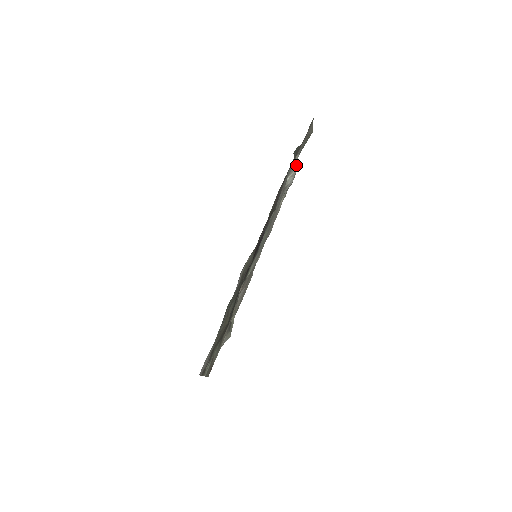
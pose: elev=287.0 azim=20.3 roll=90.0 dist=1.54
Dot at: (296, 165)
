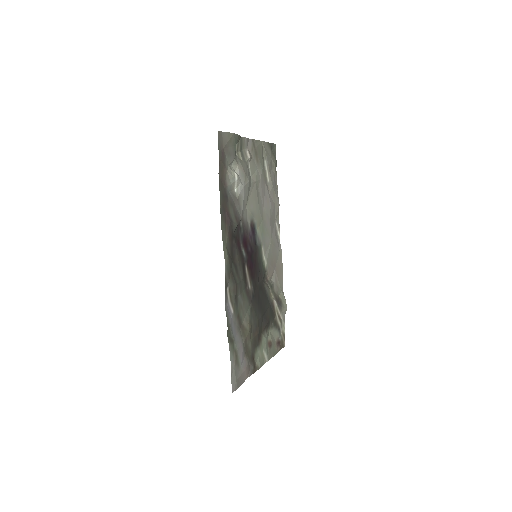
Dot at: (233, 176)
